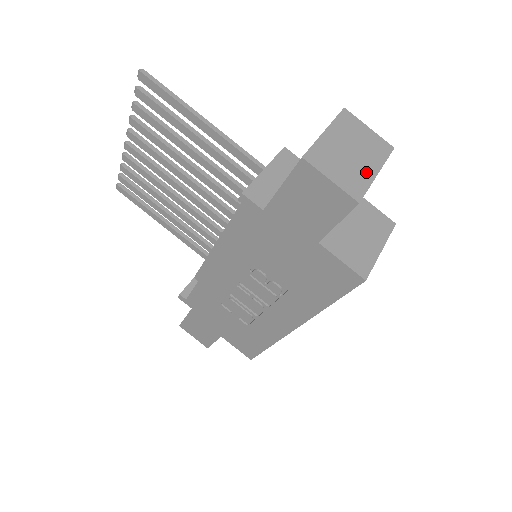
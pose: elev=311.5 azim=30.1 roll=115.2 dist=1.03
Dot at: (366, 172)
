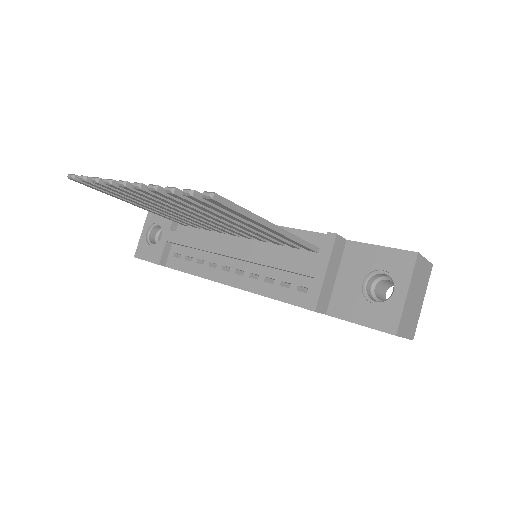
Dot at: (419, 308)
